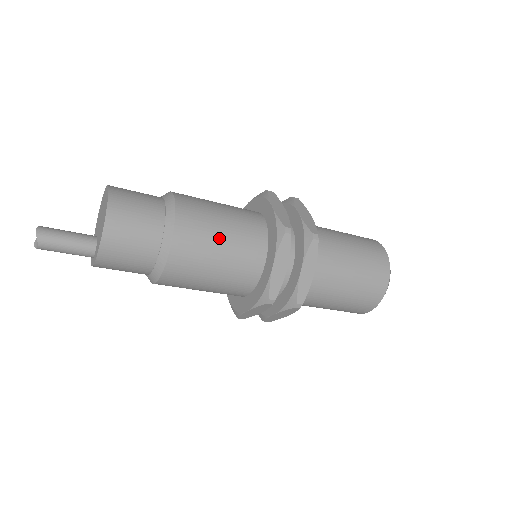
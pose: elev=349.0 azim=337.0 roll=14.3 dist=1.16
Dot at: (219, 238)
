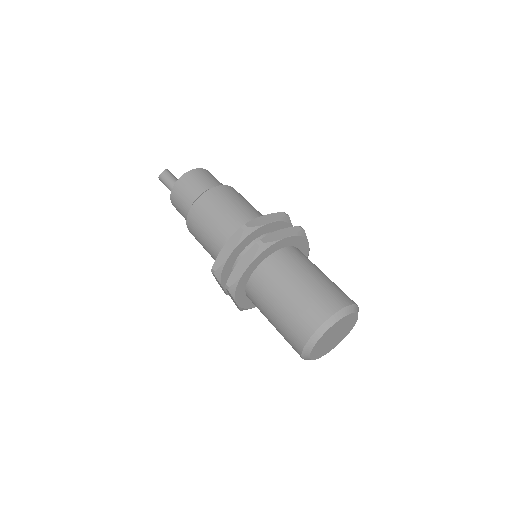
Dot at: (244, 202)
